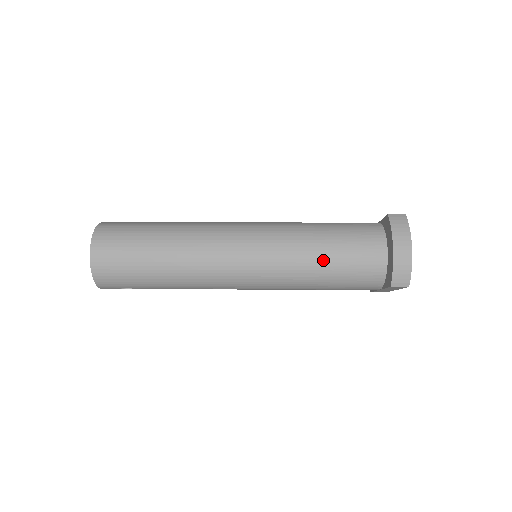
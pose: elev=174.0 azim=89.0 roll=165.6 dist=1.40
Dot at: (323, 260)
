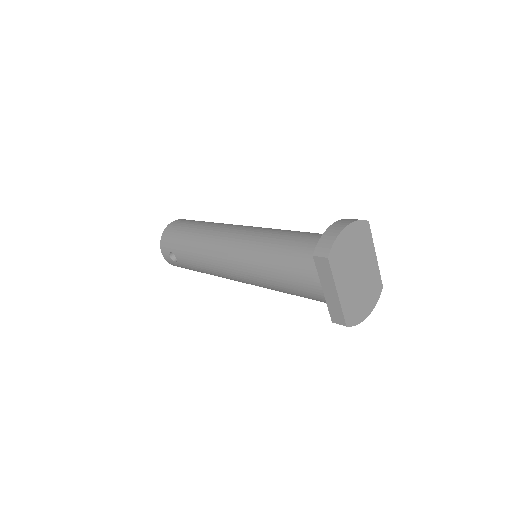
Dot at: (283, 240)
